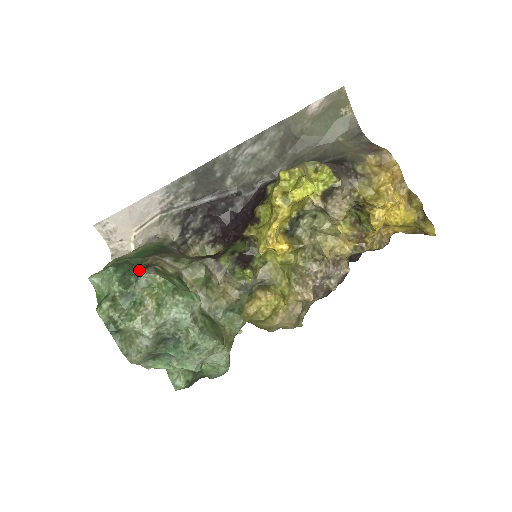
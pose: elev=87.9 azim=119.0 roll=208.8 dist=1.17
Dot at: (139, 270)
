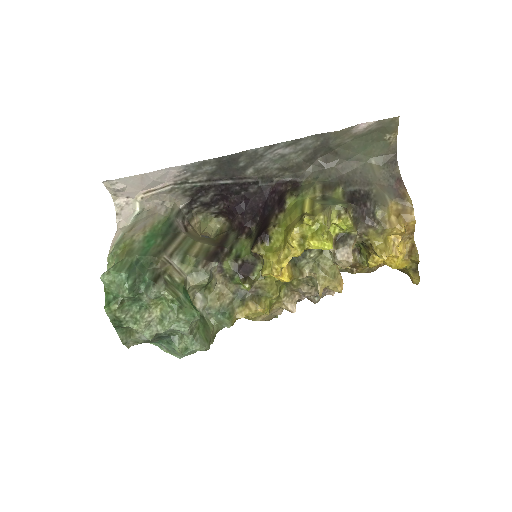
Dot at: (149, 280)
